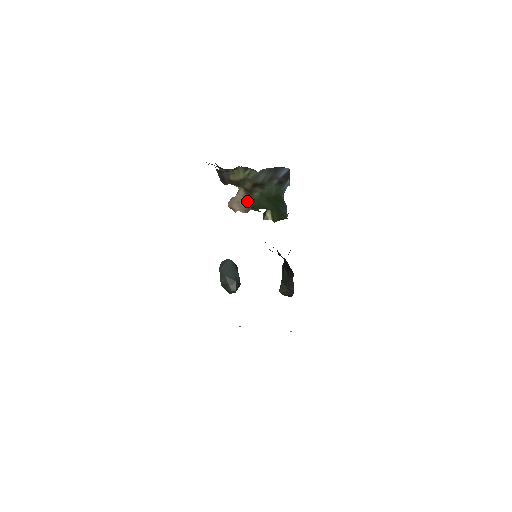
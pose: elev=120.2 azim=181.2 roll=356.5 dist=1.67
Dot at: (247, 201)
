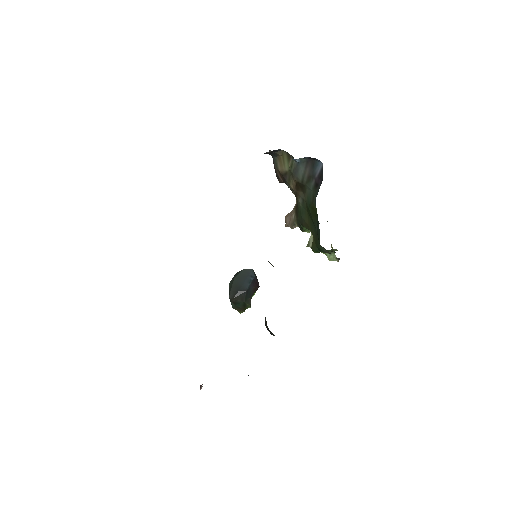
Dot at: (296, 213)
